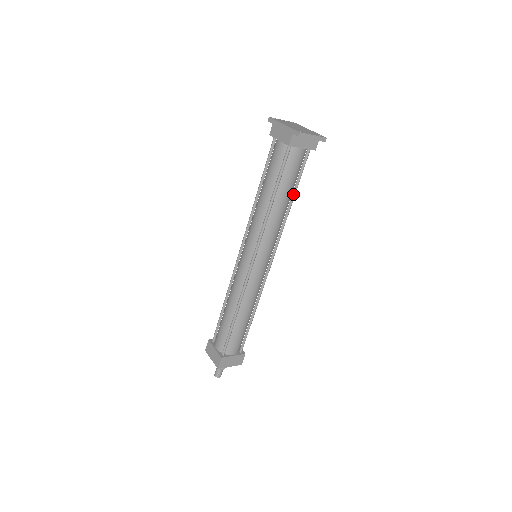
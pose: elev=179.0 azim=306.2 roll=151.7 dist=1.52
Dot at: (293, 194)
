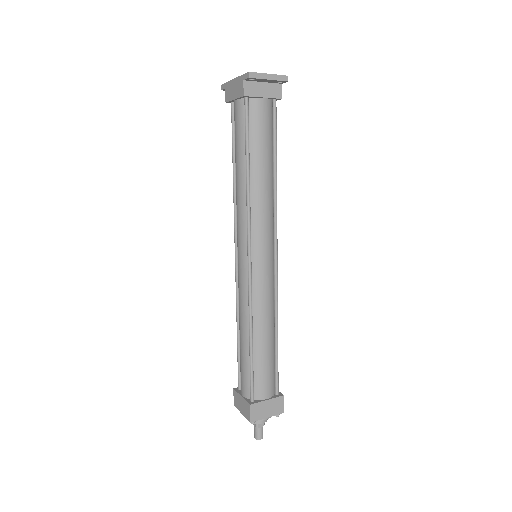
Dot at: (274, 161)
